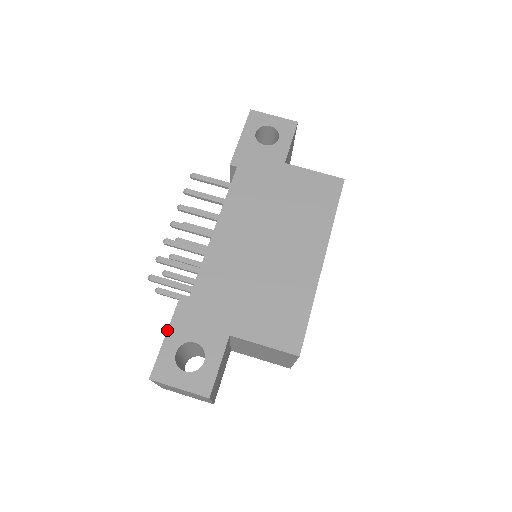
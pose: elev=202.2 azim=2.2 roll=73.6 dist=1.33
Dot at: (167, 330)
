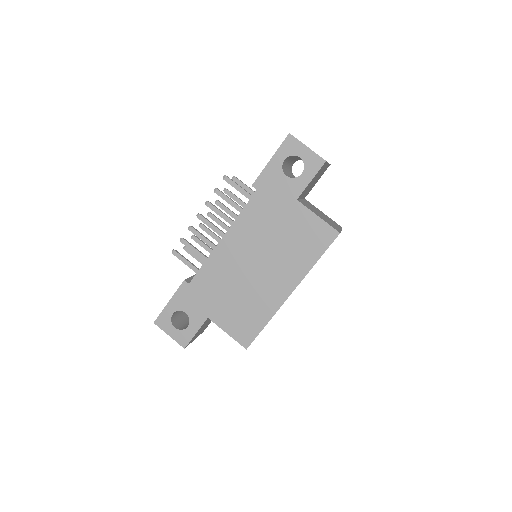
Dot at: (171, 298)
